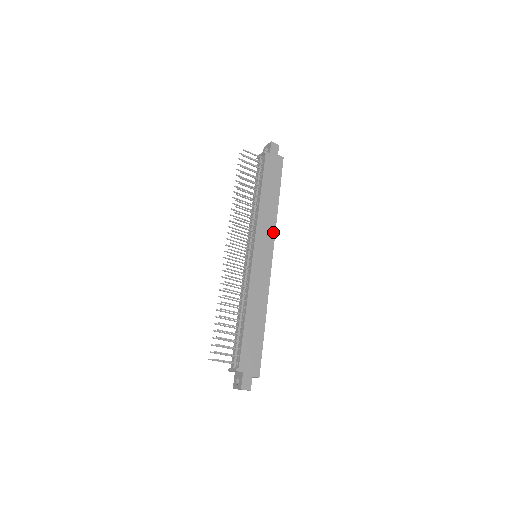
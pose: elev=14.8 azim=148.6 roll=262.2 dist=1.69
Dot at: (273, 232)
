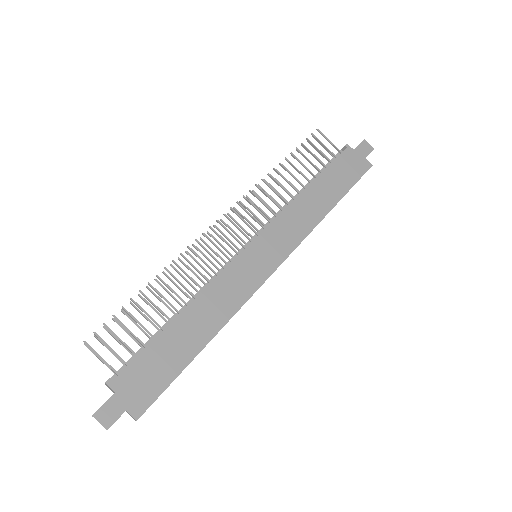
Dot at: (300, 238)
